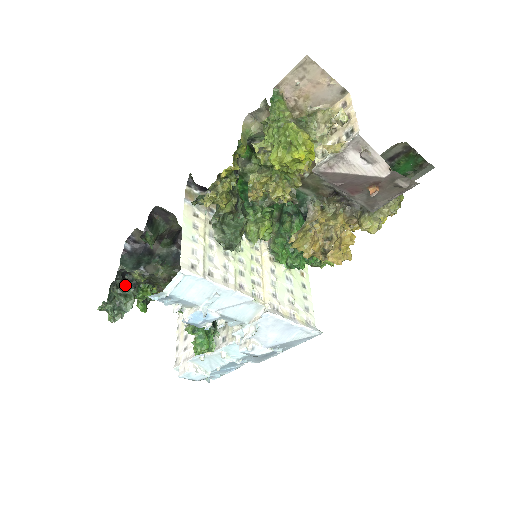
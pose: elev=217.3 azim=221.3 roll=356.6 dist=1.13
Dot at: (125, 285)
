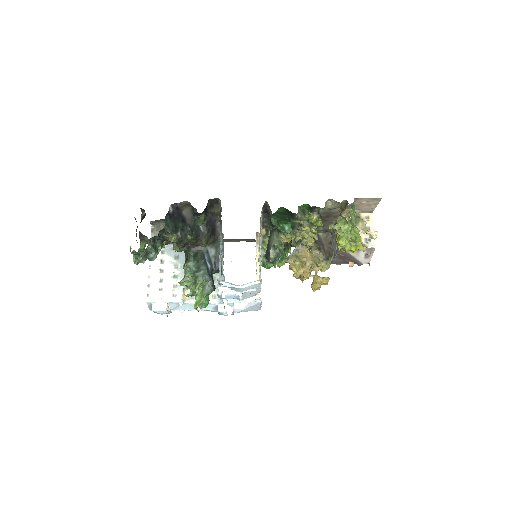
Dot at: (158, 239)
